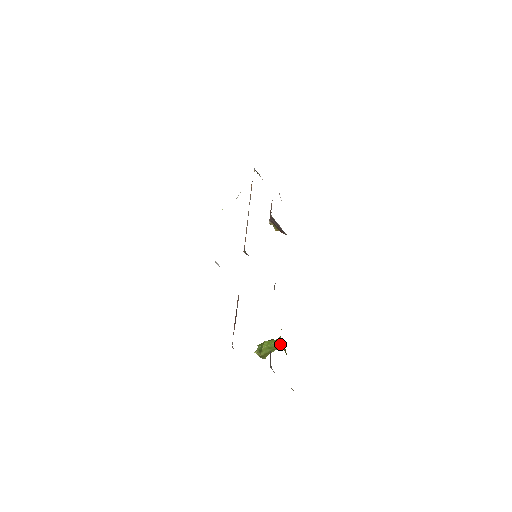
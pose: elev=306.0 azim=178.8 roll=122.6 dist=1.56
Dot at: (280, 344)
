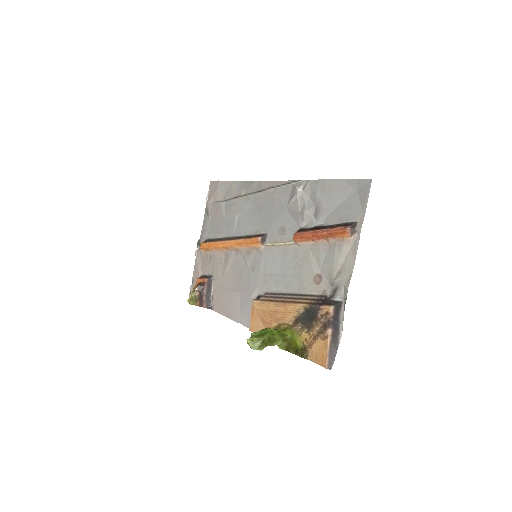
Dot at: (284, 336)
